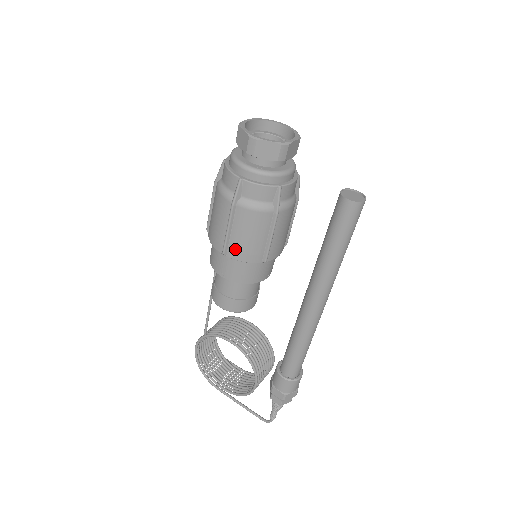
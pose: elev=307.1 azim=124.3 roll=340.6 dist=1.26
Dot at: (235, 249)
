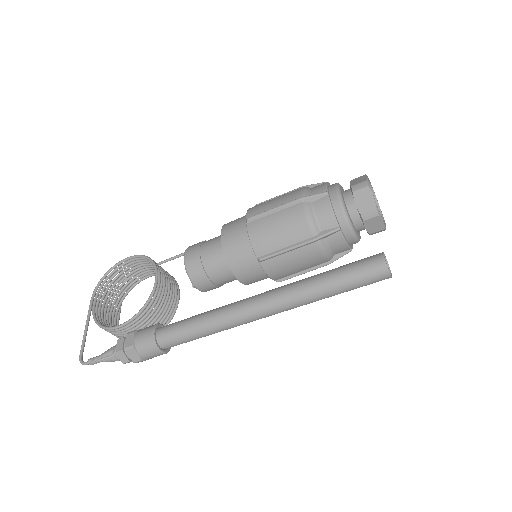
Dot at: (259, 225)
